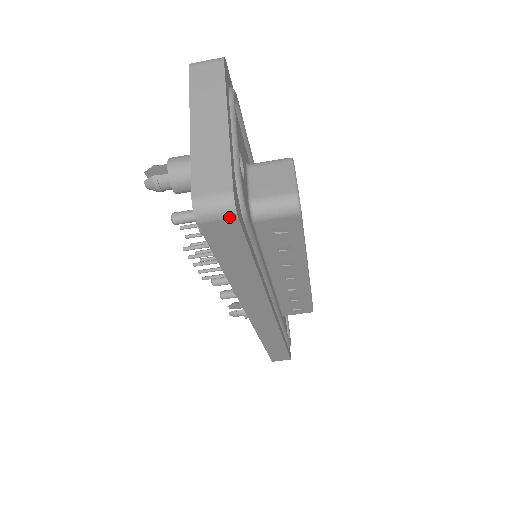
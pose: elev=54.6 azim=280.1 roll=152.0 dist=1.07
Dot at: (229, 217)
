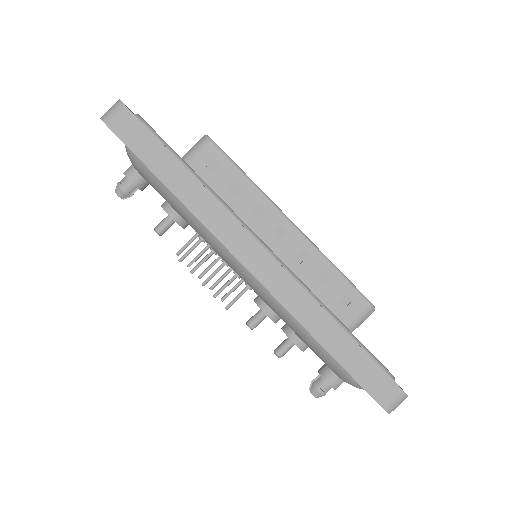
Dot at: (120, 108)
